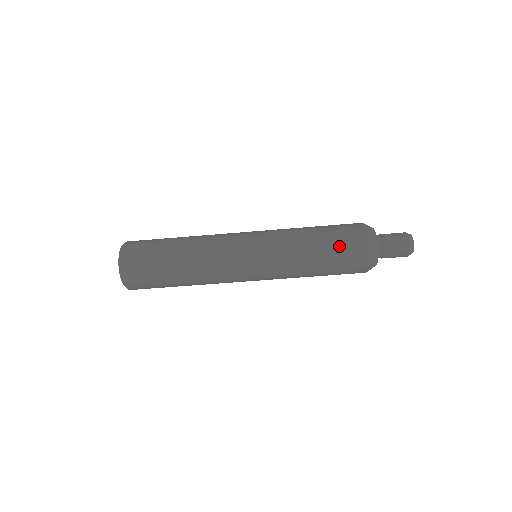
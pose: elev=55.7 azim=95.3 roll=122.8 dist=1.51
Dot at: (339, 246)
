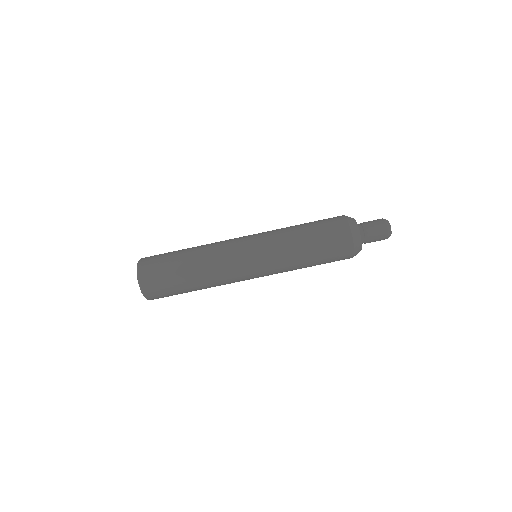
Dot at: (321, 221)
